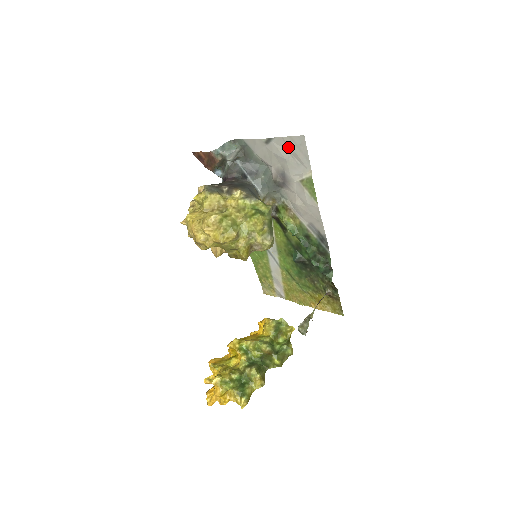
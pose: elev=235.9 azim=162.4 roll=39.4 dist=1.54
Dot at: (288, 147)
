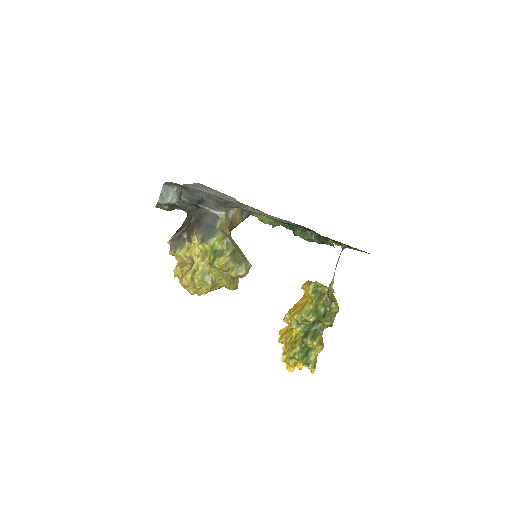
Dot at: (201, 188)
